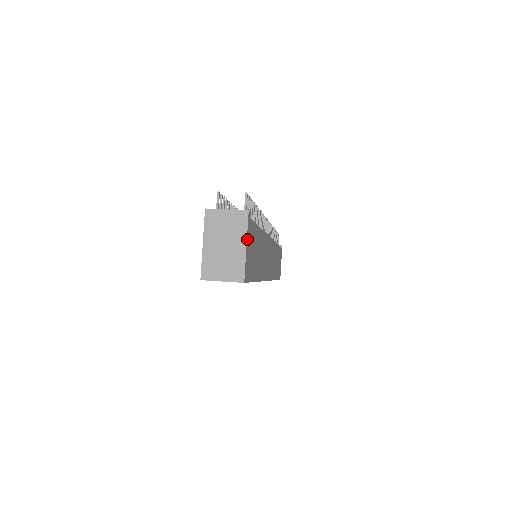
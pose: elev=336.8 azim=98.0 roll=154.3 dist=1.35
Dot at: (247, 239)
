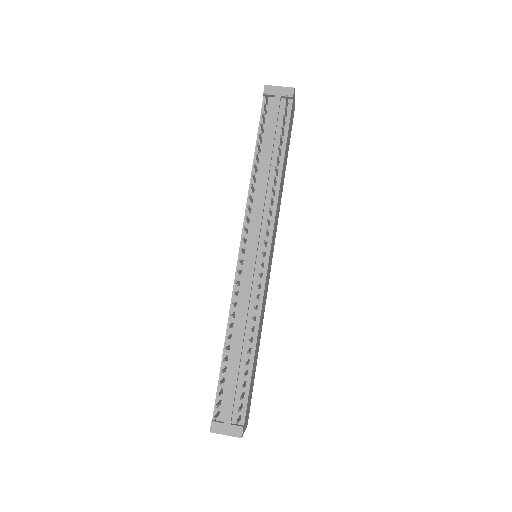
Dot at: (244, 430)
